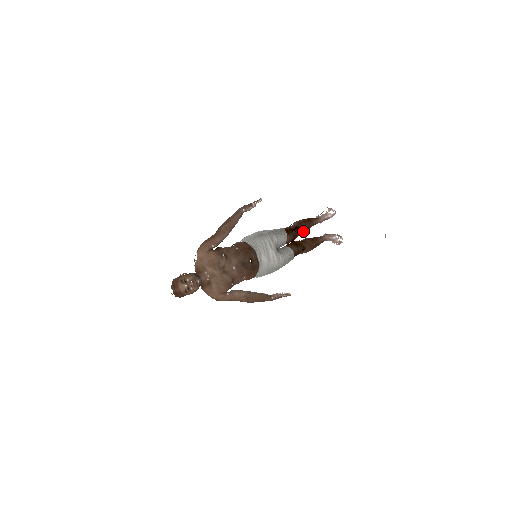
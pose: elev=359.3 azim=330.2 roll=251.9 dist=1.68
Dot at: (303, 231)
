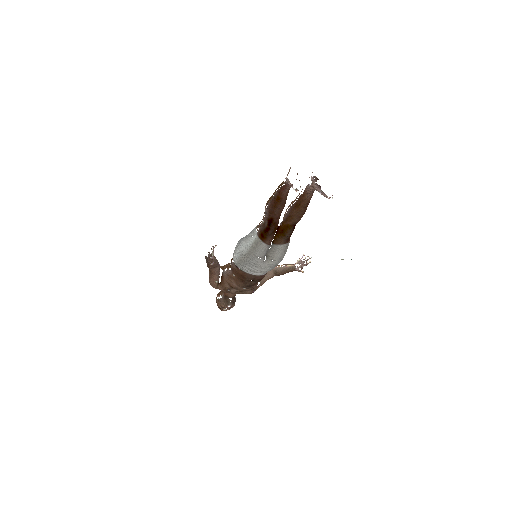
Dot at: (280, 212)
